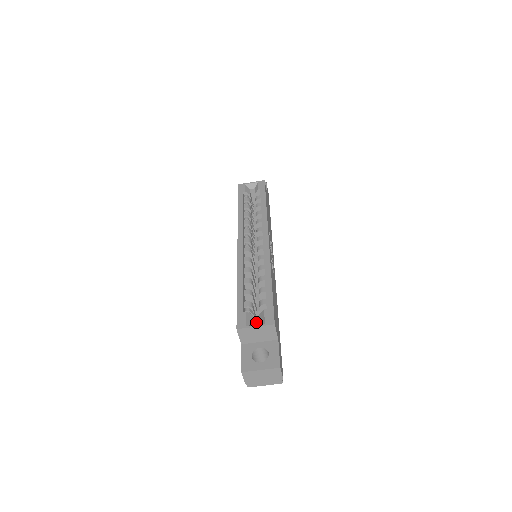
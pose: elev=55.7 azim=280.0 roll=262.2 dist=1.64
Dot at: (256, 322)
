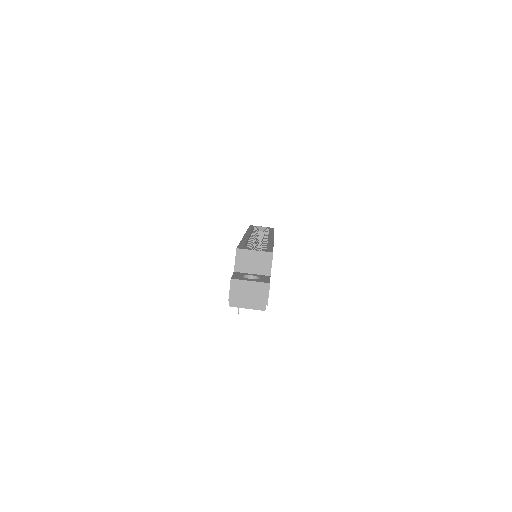
Dot at: occluded
